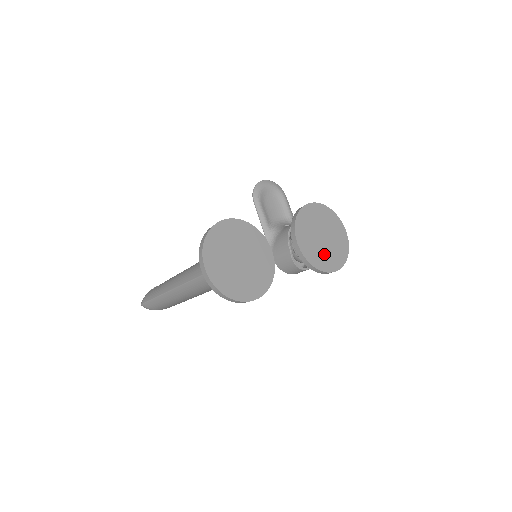
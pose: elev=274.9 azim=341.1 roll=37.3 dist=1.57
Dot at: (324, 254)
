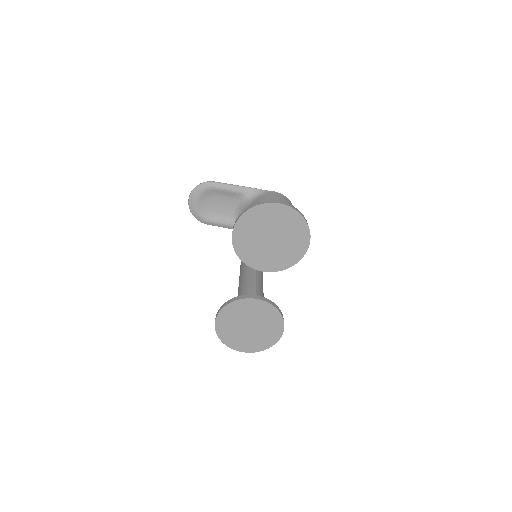
Dot at: (287, 248)
